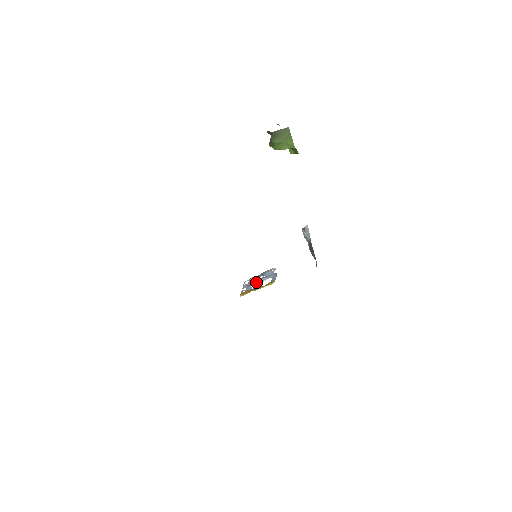
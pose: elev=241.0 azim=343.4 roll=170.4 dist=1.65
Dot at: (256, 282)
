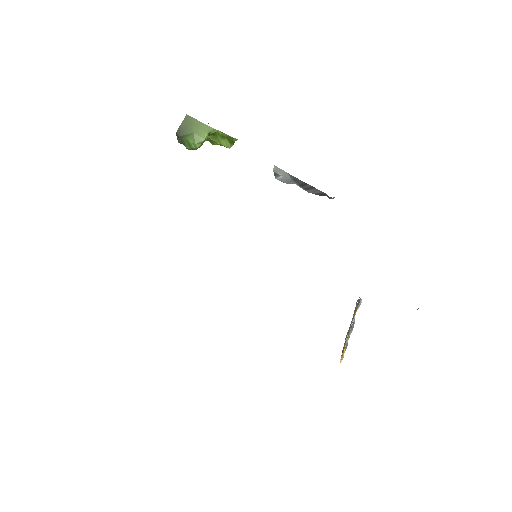
Dot at: (348, 331)
